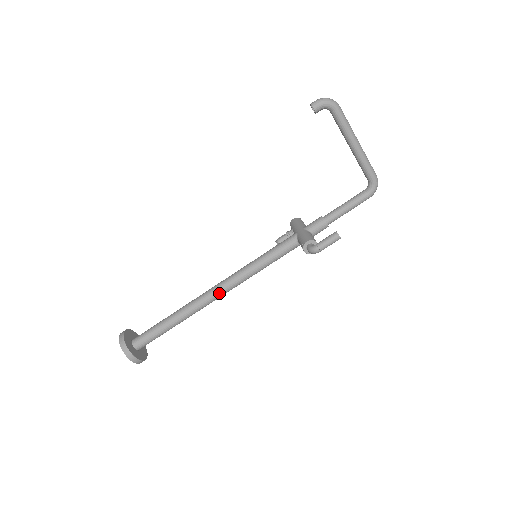
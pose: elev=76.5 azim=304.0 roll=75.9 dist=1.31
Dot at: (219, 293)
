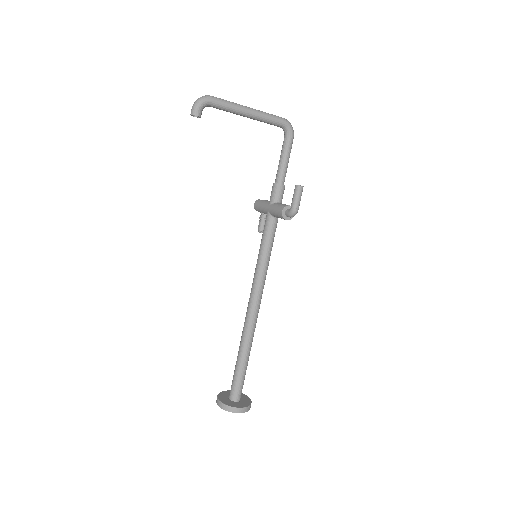
Dot at: (256, 307)
